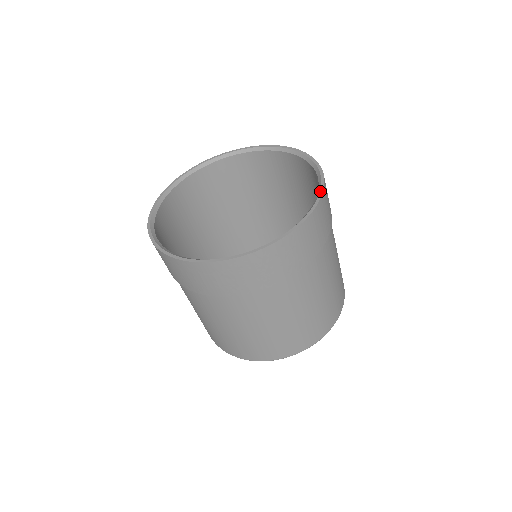
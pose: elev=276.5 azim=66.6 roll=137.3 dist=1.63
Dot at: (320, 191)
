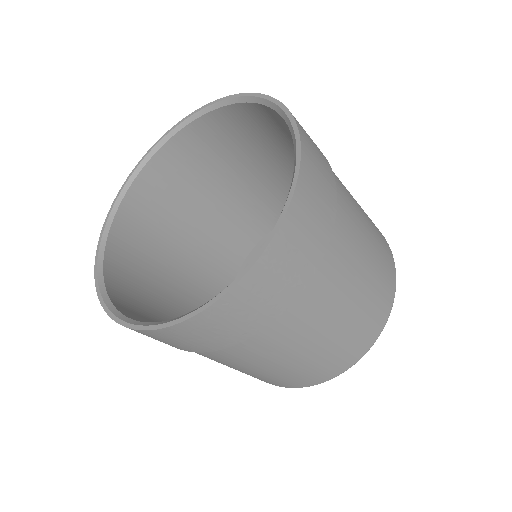
Dot at: (296, 148)
